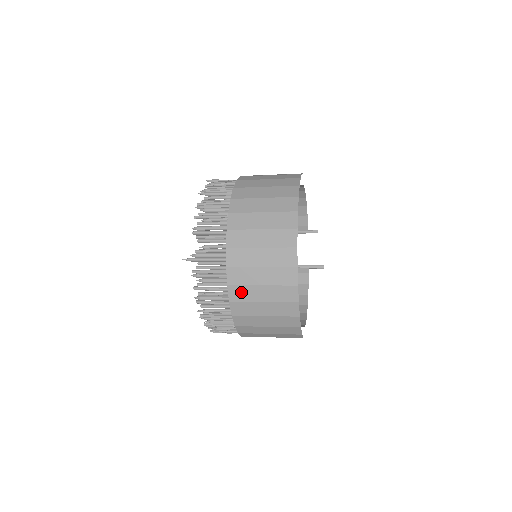
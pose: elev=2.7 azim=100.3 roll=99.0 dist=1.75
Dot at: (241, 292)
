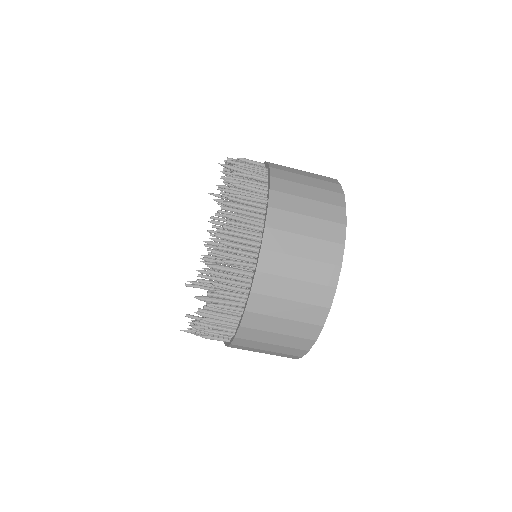
Dot at: (284, 200)
